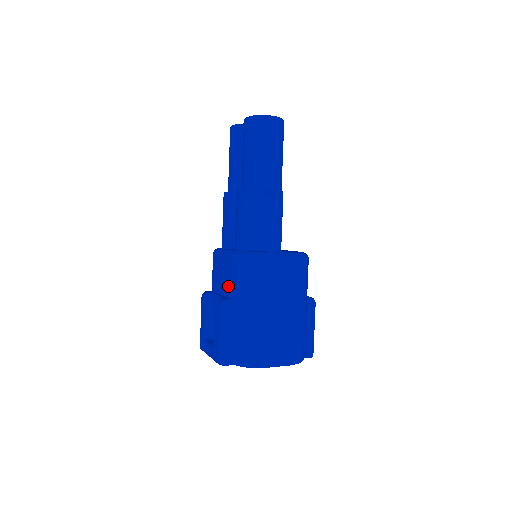
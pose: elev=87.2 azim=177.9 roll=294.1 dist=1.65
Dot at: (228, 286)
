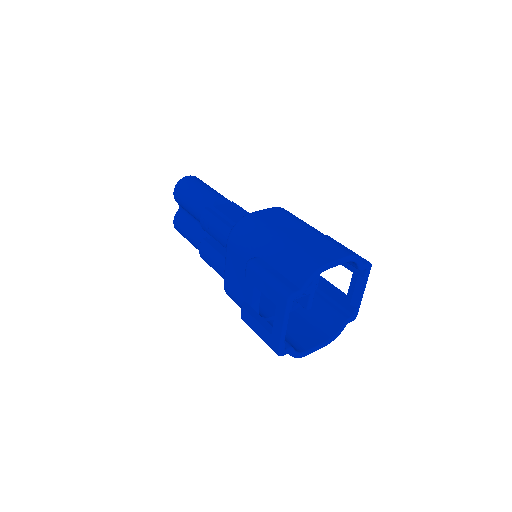
Dot at: (244, 261)
